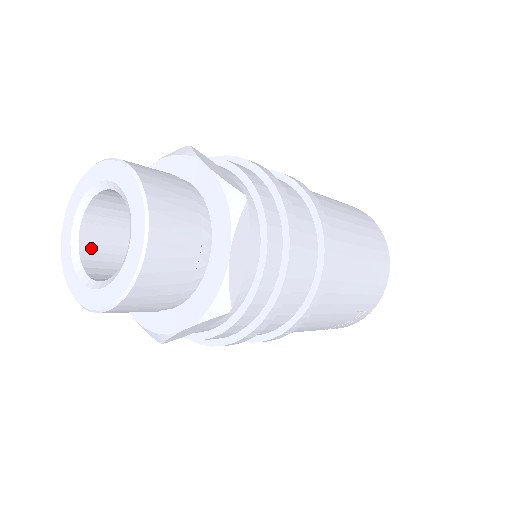
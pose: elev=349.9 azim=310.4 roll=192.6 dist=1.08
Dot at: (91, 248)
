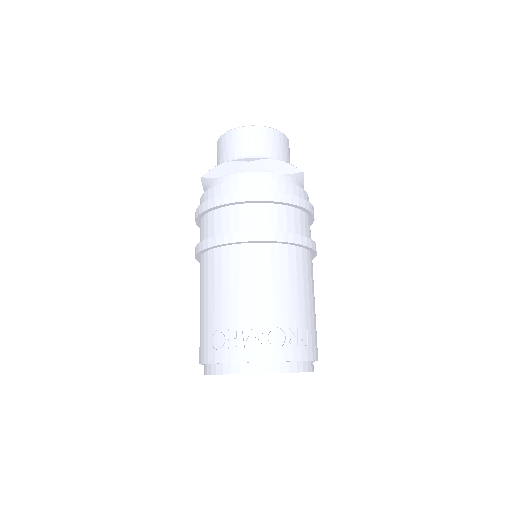
Dot at: occluded
